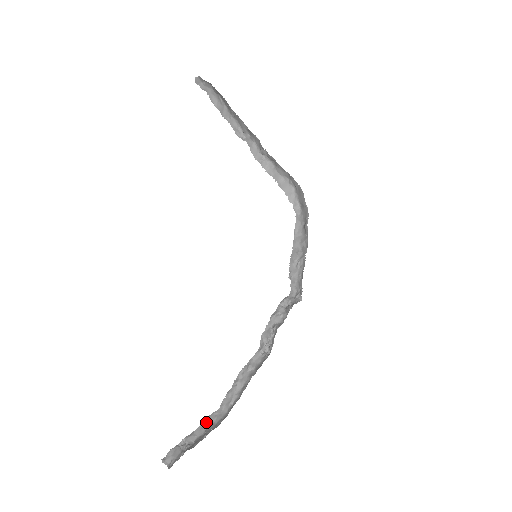
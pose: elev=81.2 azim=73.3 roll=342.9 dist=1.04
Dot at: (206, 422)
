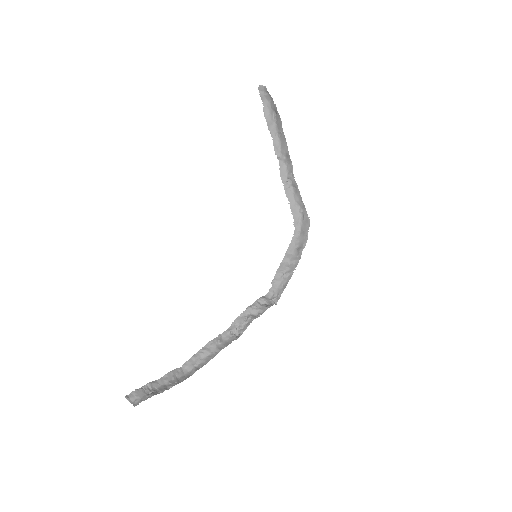
Dot at: (170, 375)
